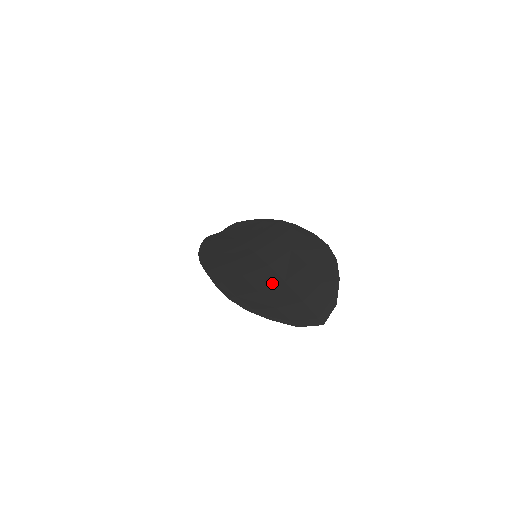
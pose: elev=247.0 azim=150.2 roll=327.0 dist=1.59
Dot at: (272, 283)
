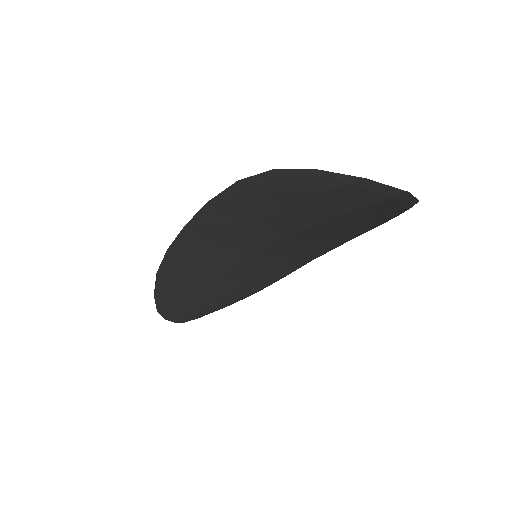
Dot at: occluded
